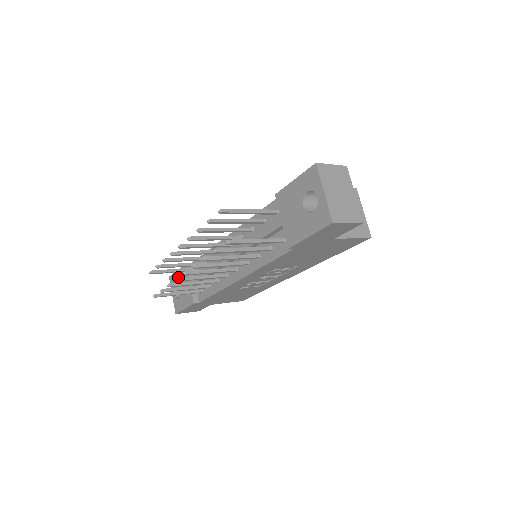
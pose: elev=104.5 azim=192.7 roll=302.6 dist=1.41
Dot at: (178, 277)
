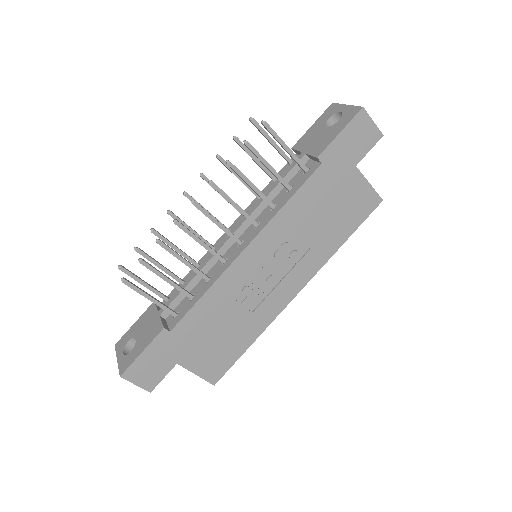
Dot at: (177, 220)
